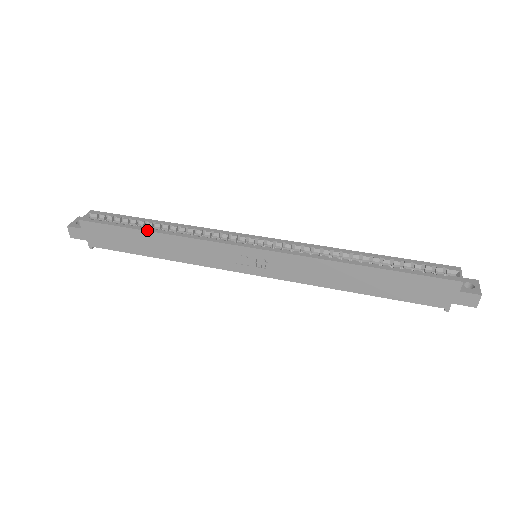
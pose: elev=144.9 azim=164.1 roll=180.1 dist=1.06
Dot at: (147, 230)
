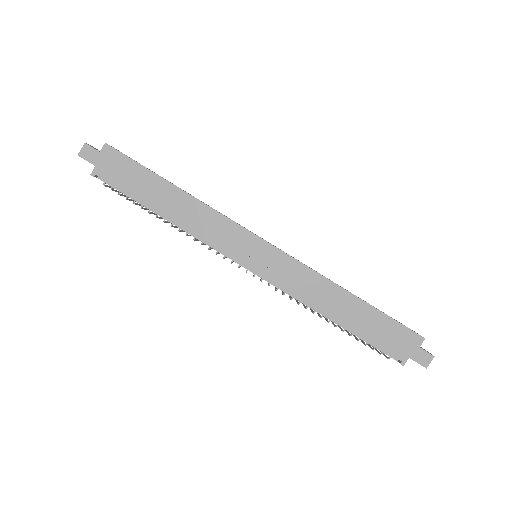
Dot at: occluded
